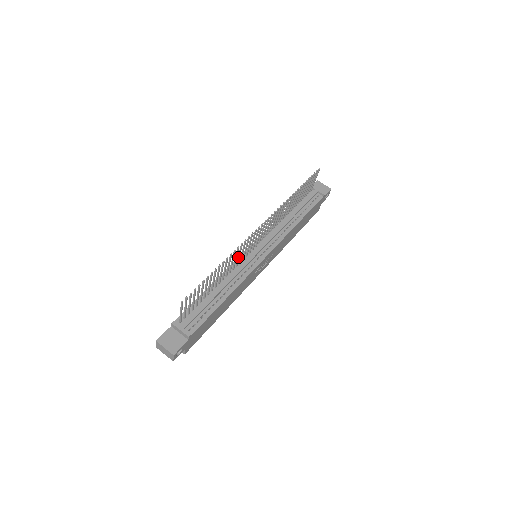
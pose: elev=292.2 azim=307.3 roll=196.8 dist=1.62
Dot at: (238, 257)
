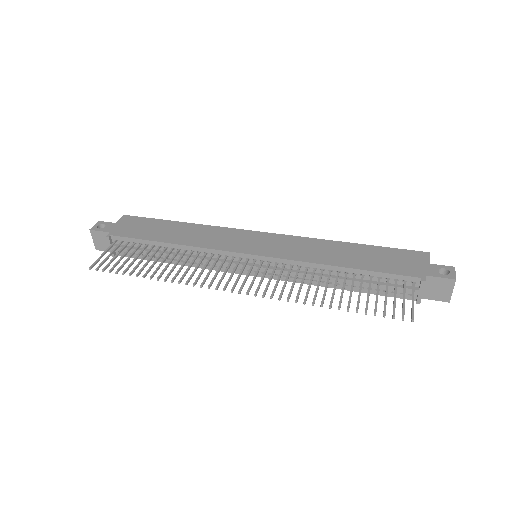
Dot at: (204, 266)
